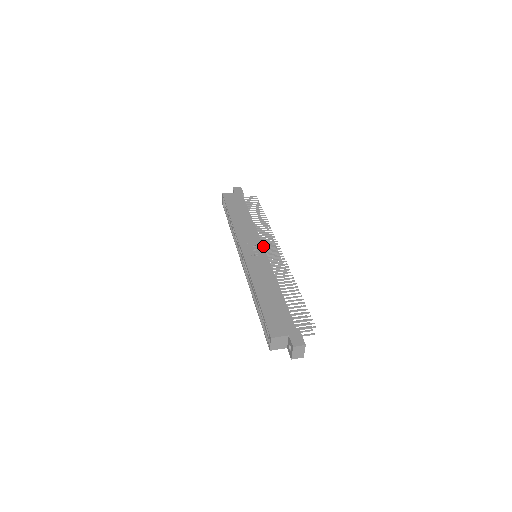
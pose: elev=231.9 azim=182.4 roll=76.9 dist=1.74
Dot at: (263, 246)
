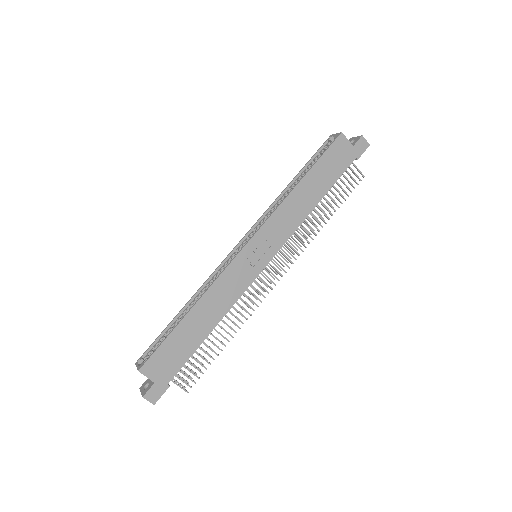
Dot at: occluded
